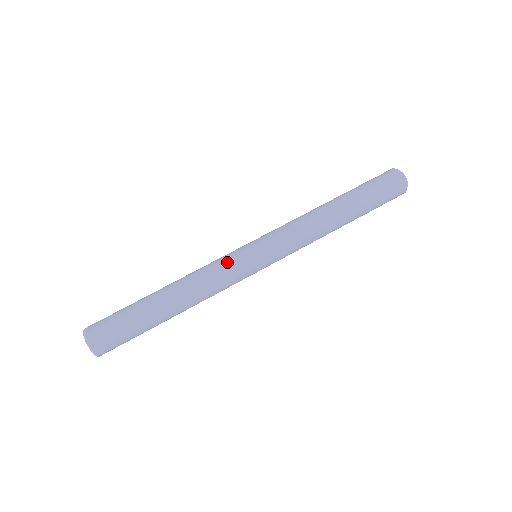
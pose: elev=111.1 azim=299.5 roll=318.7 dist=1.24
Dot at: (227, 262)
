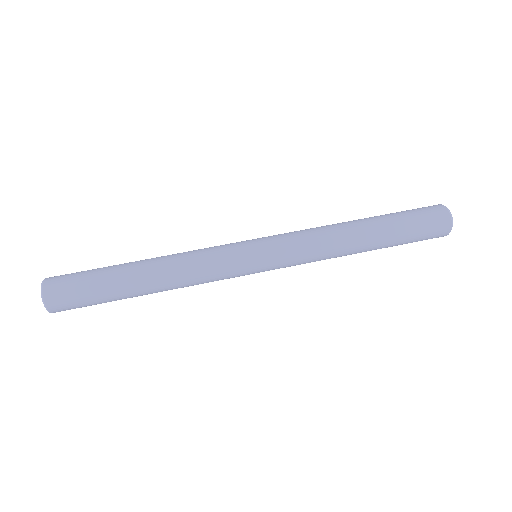
Dot at: (222, 260)
